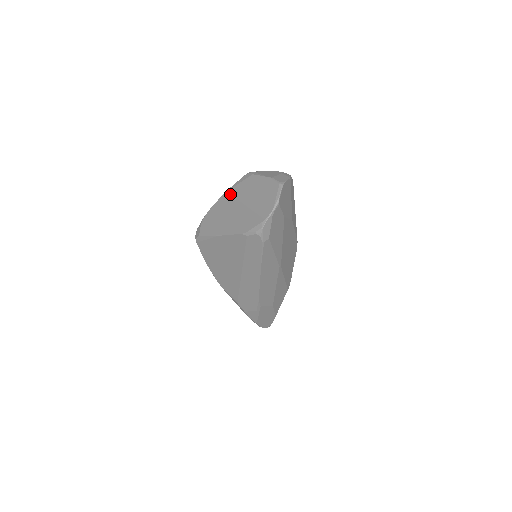
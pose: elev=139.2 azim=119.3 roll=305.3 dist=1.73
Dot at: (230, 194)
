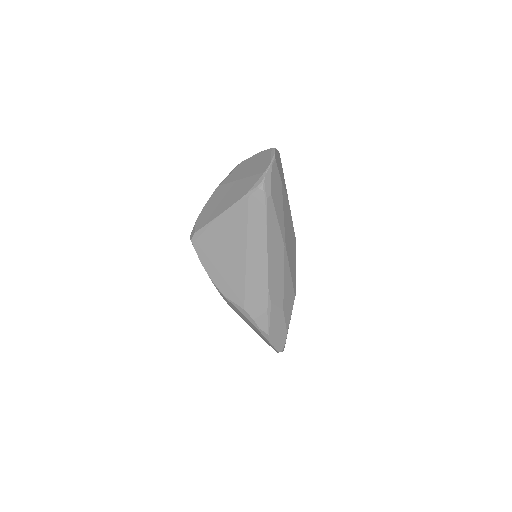
Dot at: (222, 185)
